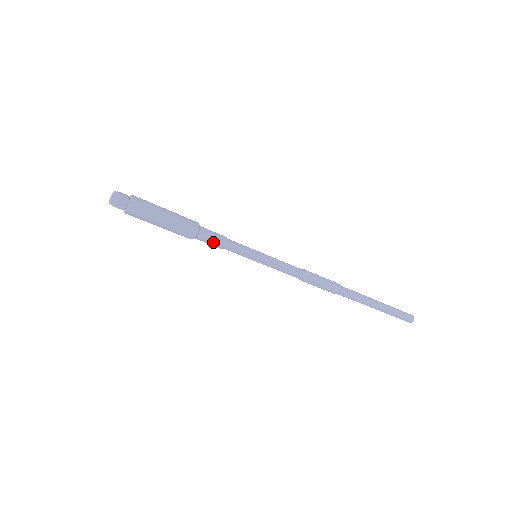
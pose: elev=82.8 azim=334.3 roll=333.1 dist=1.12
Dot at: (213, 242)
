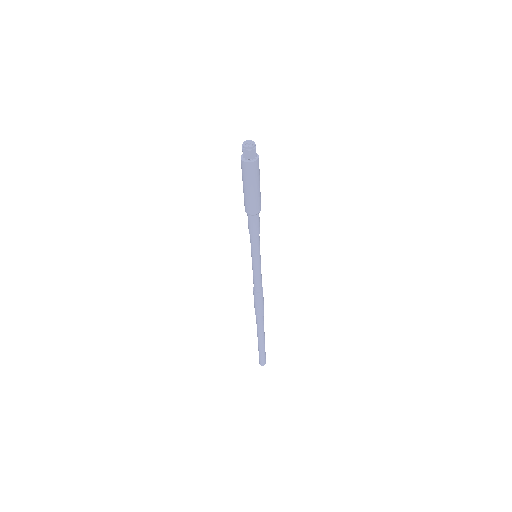
Dot at: (252, 227)
